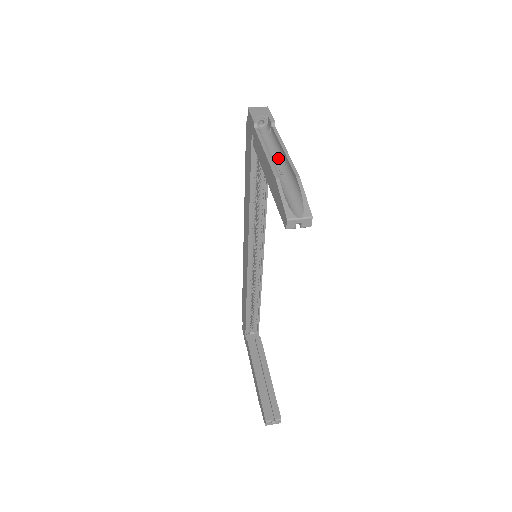
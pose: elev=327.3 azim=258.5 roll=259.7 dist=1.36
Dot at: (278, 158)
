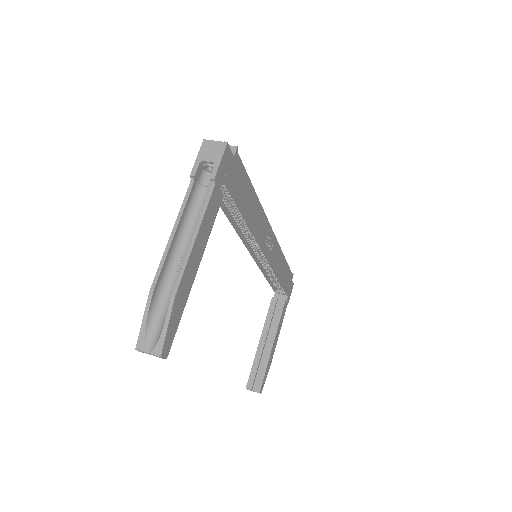
Dot at: occluded
